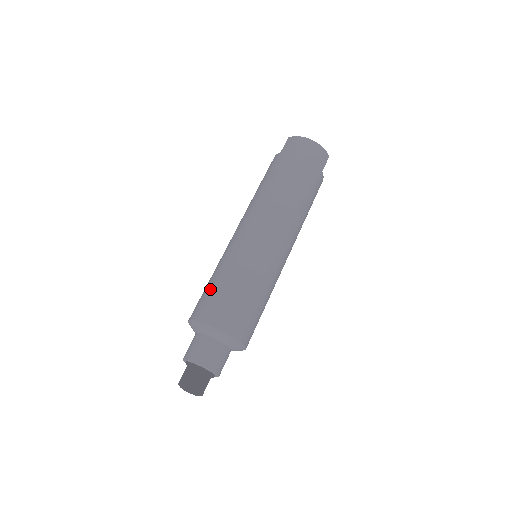
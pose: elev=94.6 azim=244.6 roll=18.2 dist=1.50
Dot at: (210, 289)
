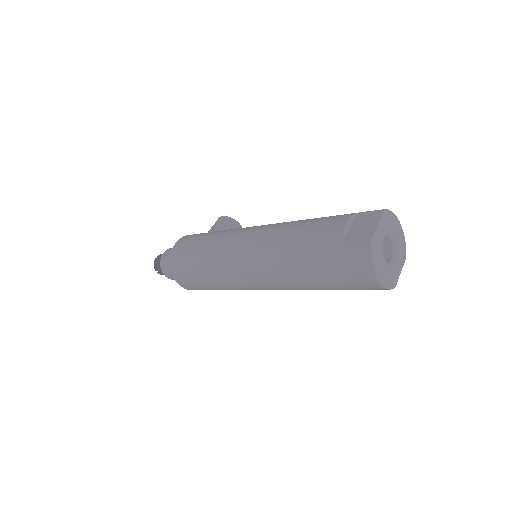
Dot at: (190, 257)
